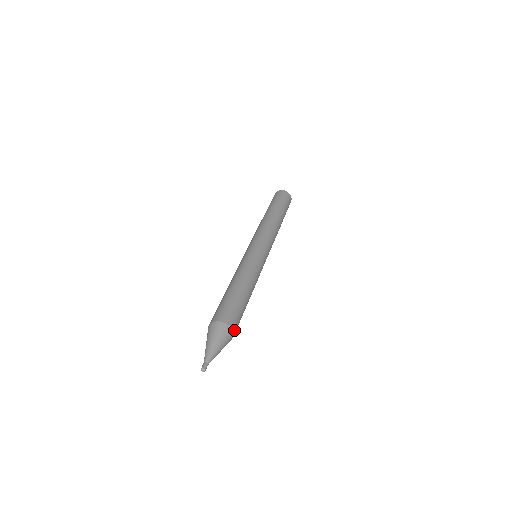
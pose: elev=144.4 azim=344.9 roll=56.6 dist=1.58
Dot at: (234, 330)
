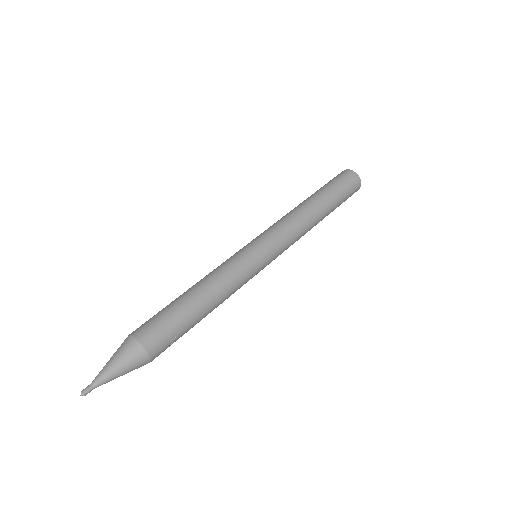
Dot at: (149, 349)
